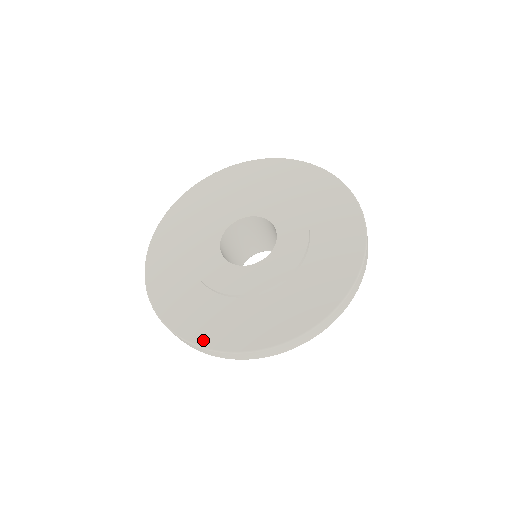
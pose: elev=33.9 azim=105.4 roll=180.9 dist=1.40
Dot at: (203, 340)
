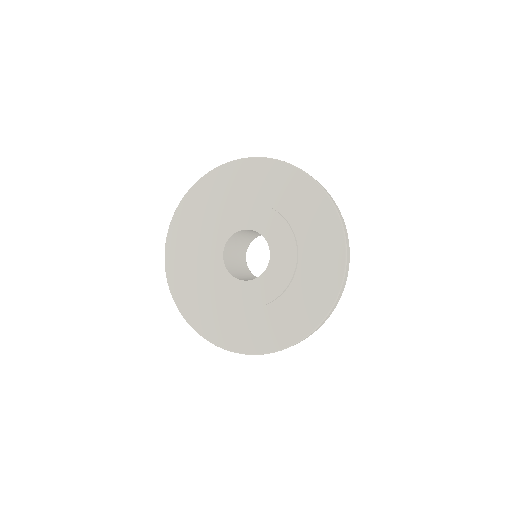
Dot at: (280, 344)
